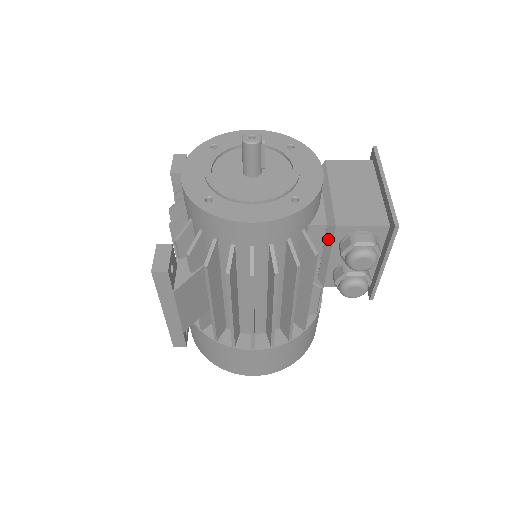
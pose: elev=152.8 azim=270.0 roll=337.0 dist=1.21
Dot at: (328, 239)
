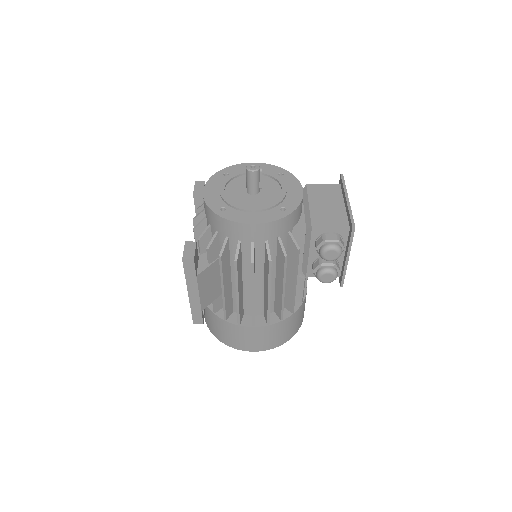
Dot at: (307, 239)
